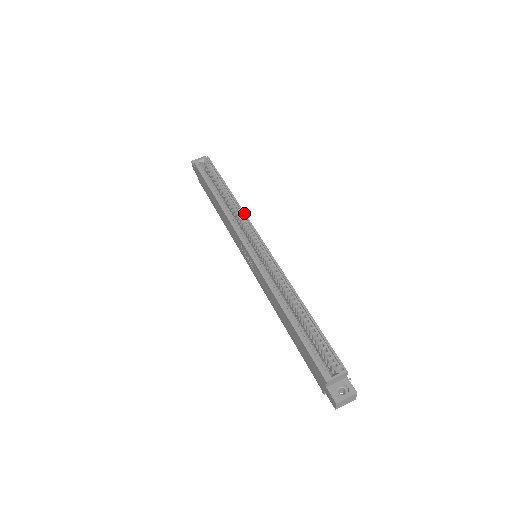
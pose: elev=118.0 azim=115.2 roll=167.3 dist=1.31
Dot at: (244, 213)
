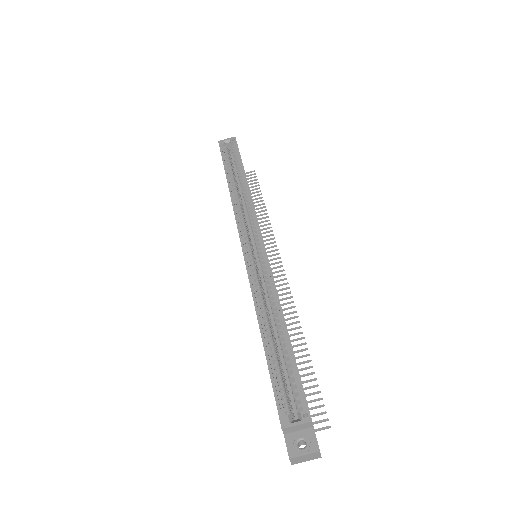
Dot at: (253, 204)
